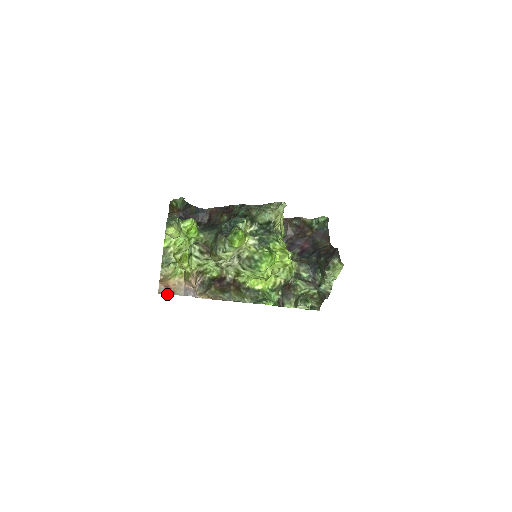
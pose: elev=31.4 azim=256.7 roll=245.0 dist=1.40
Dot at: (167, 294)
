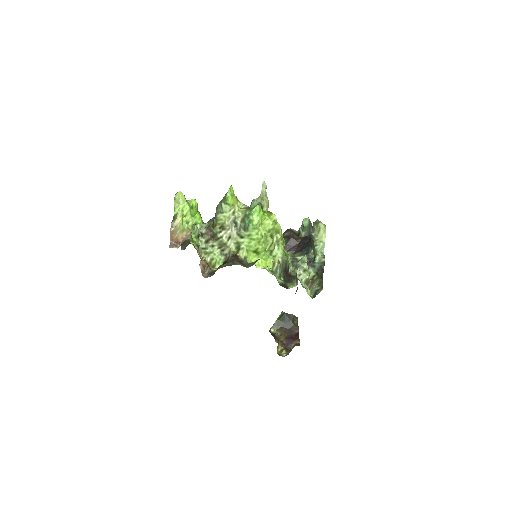
Dot at: (177, 248)
